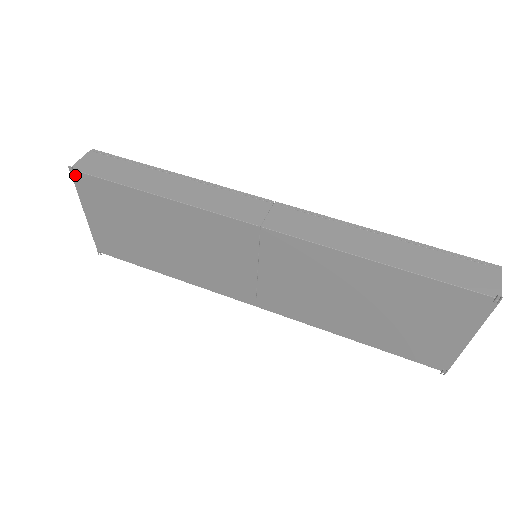
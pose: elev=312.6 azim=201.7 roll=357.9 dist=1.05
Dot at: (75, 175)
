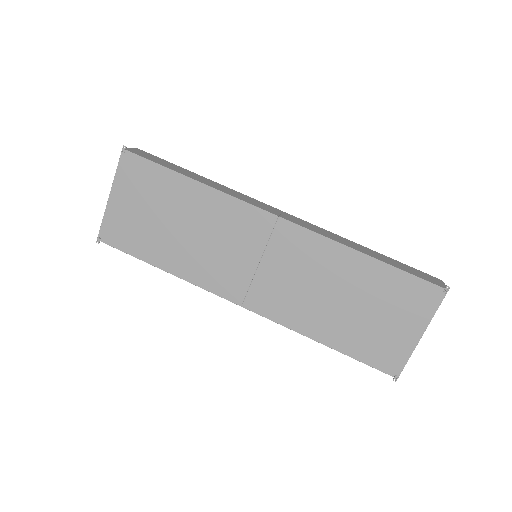
Dot at: (125, 155)
